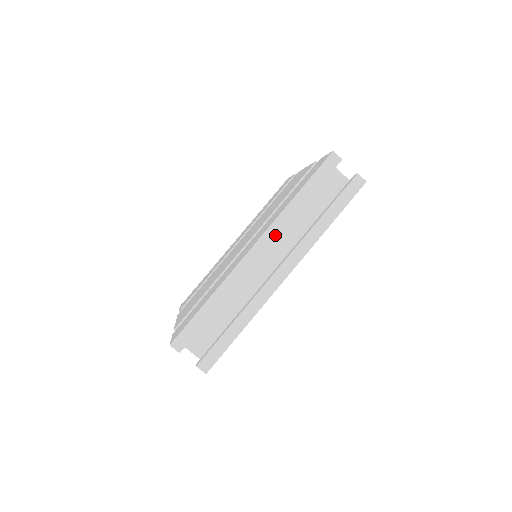
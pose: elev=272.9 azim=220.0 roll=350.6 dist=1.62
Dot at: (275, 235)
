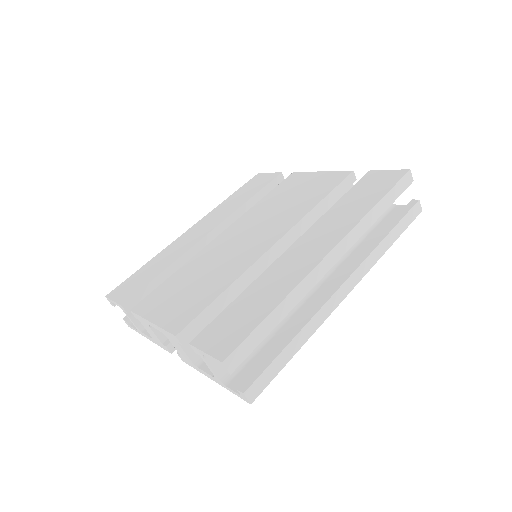
Dot at: (351, 243)
